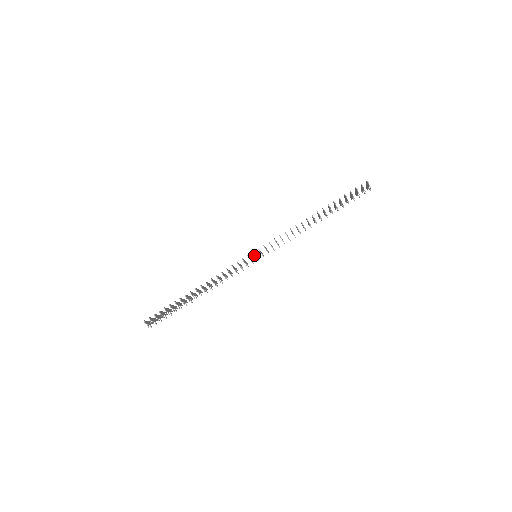
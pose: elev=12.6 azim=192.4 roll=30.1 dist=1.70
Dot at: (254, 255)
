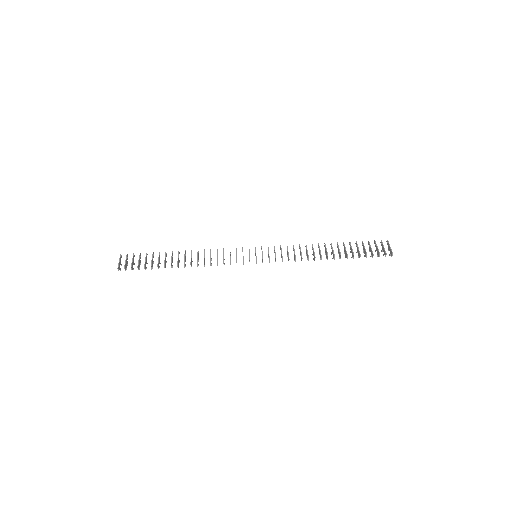
Dot at: (256, 263)
